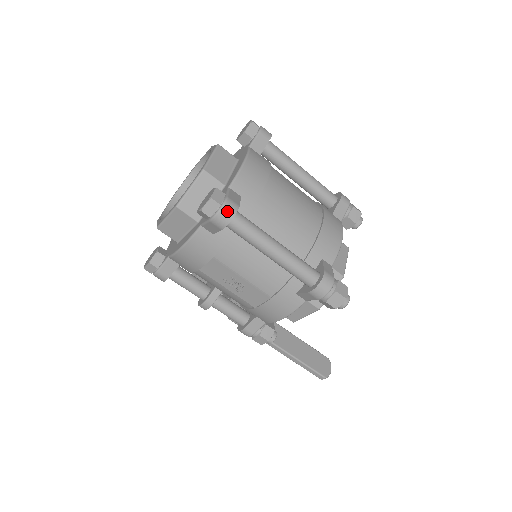
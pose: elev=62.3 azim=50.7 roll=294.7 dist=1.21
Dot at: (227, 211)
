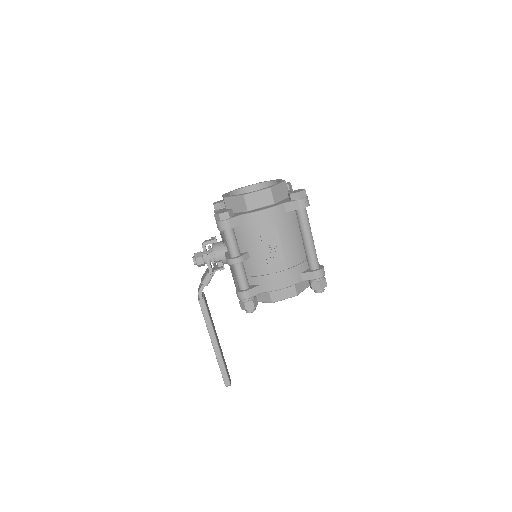
Dot at: (308, 201)
